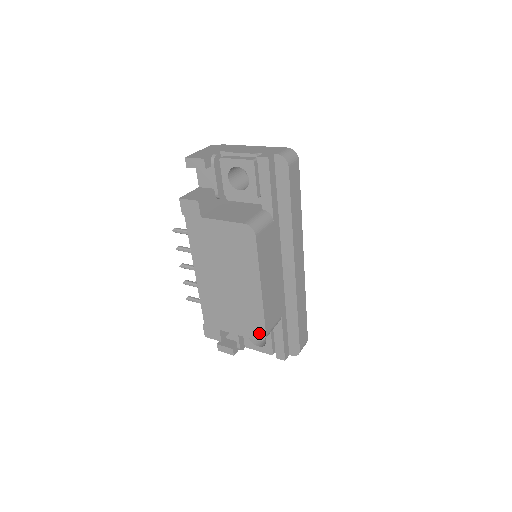
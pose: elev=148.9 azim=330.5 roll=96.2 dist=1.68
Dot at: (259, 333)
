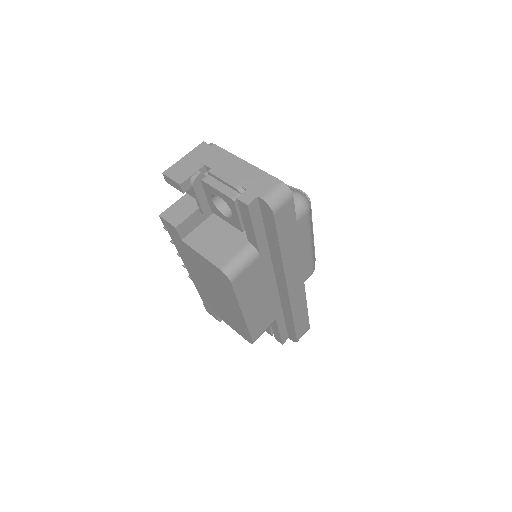
Dot at: (247, 338)
